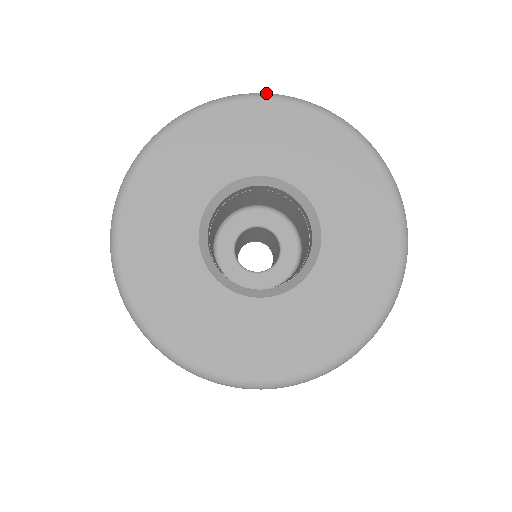
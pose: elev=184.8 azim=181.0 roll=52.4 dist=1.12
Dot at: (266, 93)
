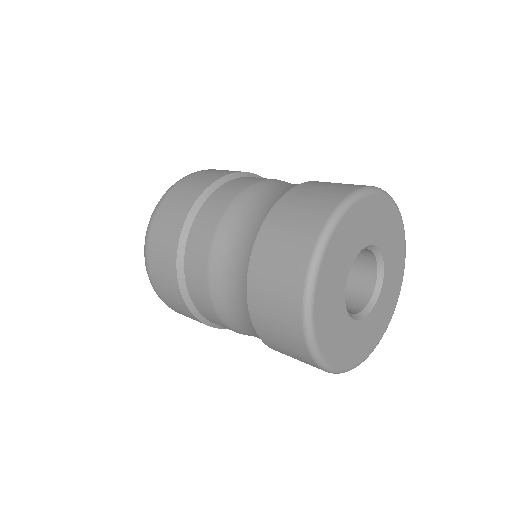
Dot at: occluded
